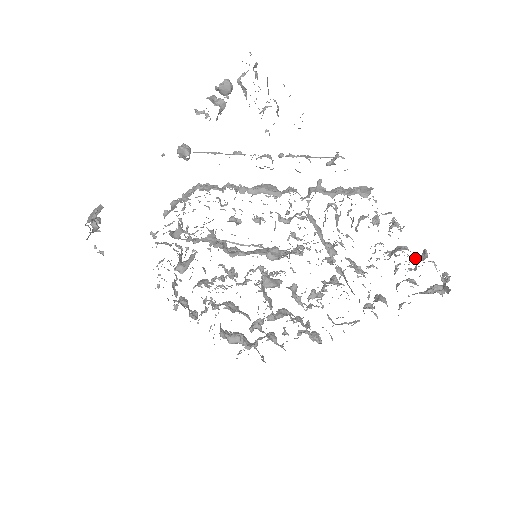
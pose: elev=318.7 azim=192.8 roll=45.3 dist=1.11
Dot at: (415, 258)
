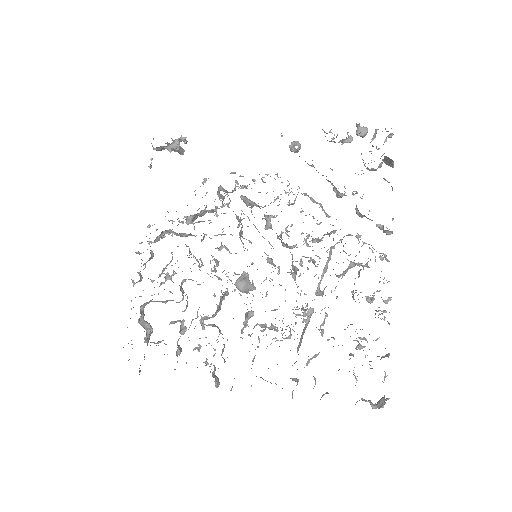
Dot at: occluded
